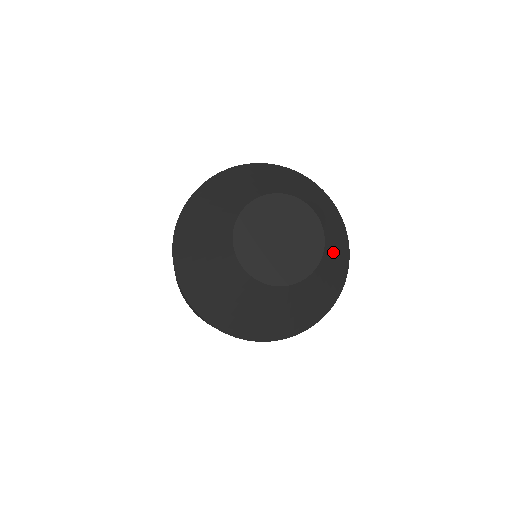
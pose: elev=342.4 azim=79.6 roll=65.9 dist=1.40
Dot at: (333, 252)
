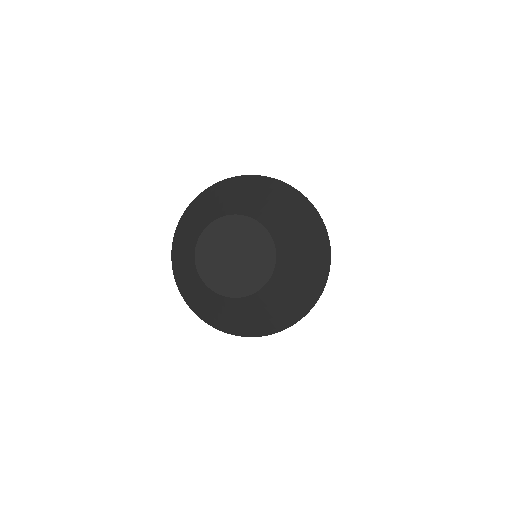
Dot at: (295, 260)
